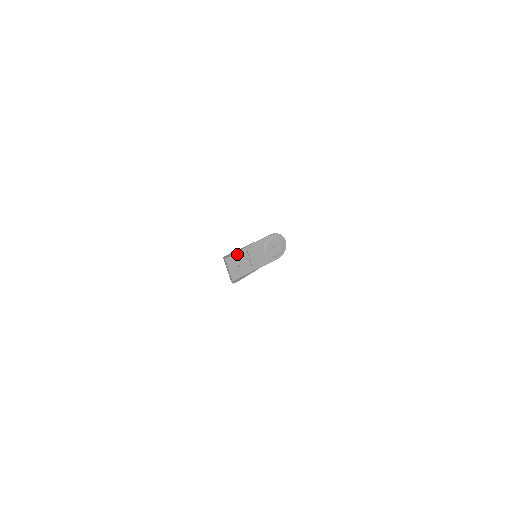
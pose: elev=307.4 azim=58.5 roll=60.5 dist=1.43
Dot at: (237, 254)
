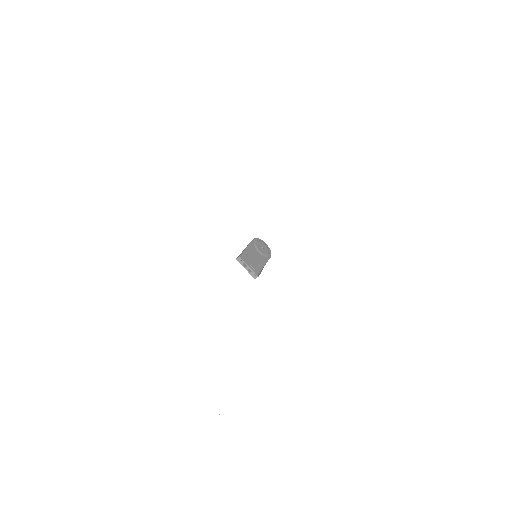
Dot at: (243, 256)
